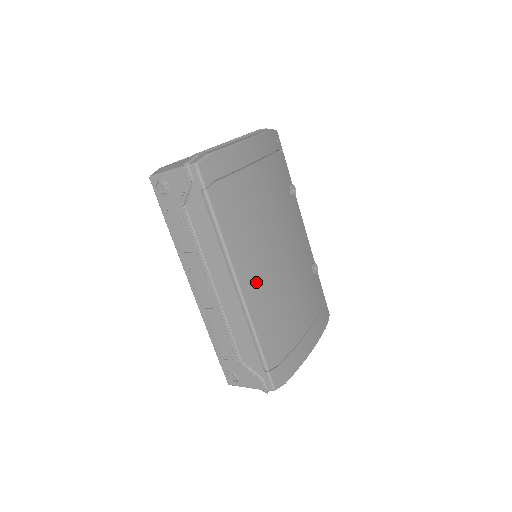
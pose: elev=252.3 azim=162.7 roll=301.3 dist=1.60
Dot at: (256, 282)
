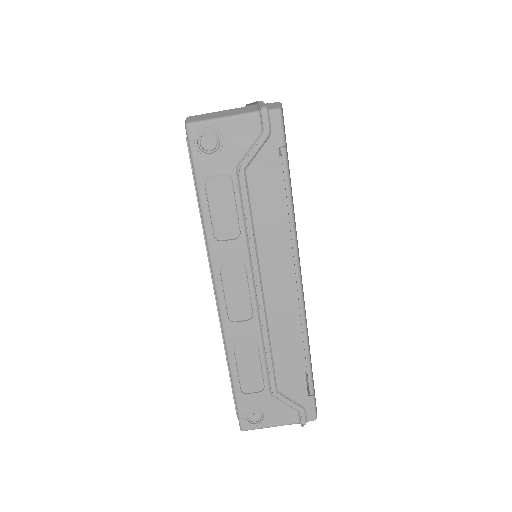
Dot at: occluded
